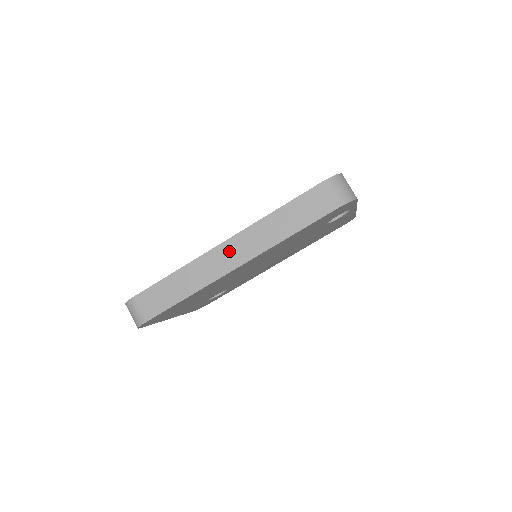
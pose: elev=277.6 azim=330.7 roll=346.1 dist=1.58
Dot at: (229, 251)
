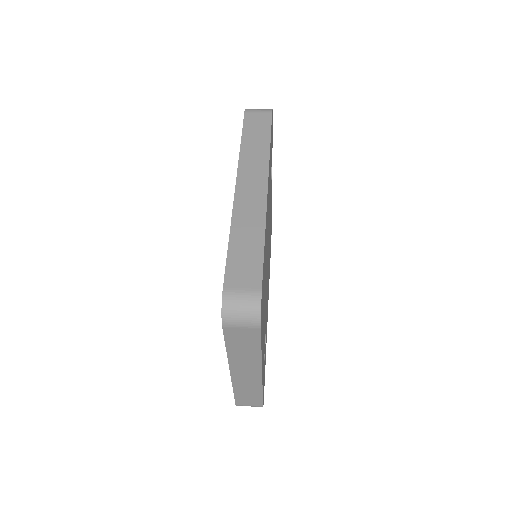
Dot at: (247, 186)
